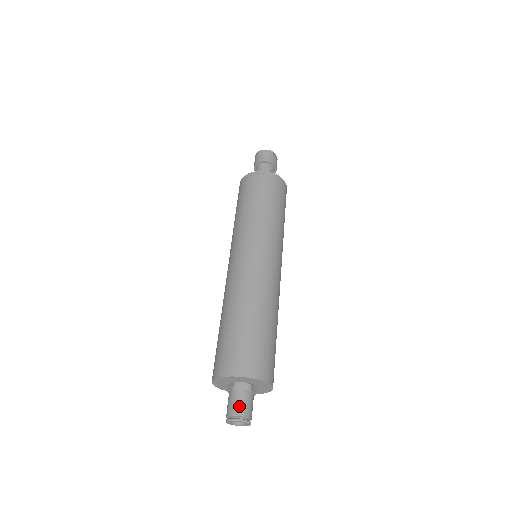
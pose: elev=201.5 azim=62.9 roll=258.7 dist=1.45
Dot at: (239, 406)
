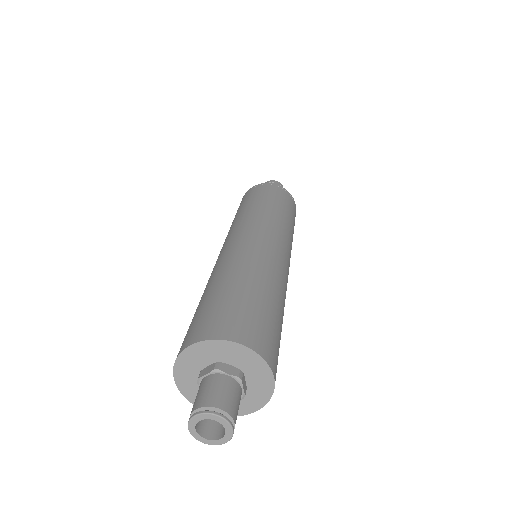
Dot at: (221, 395)
